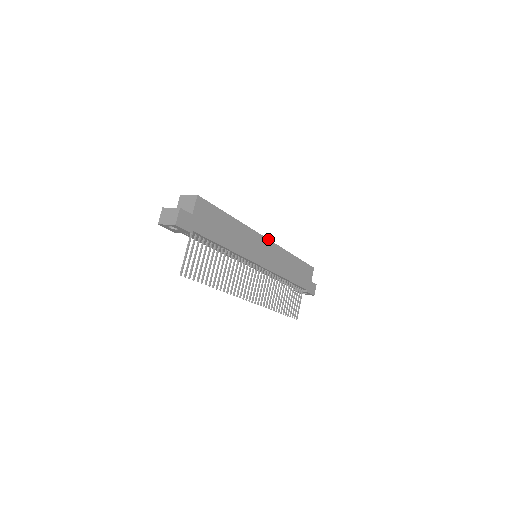
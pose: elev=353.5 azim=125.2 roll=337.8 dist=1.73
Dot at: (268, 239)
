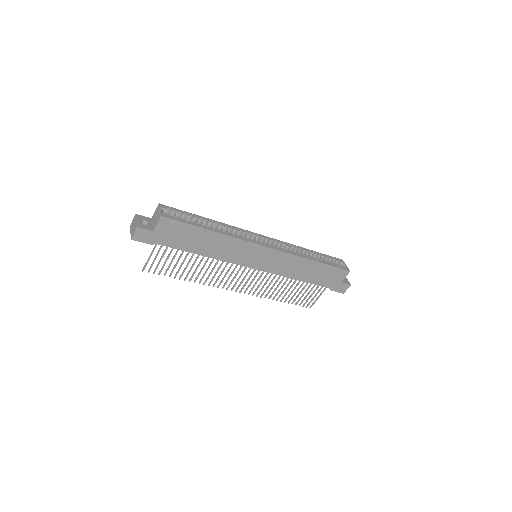
Dot at: (270, 247)
